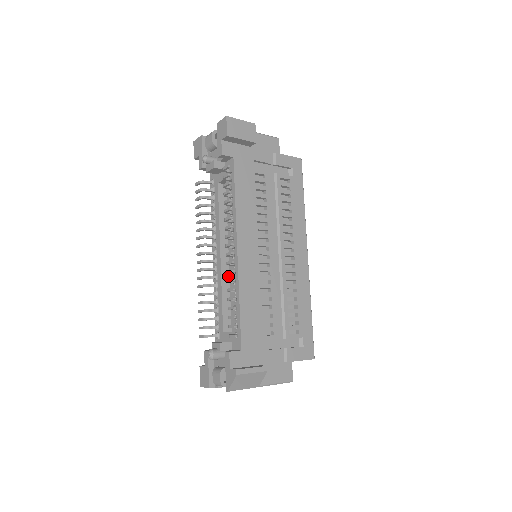
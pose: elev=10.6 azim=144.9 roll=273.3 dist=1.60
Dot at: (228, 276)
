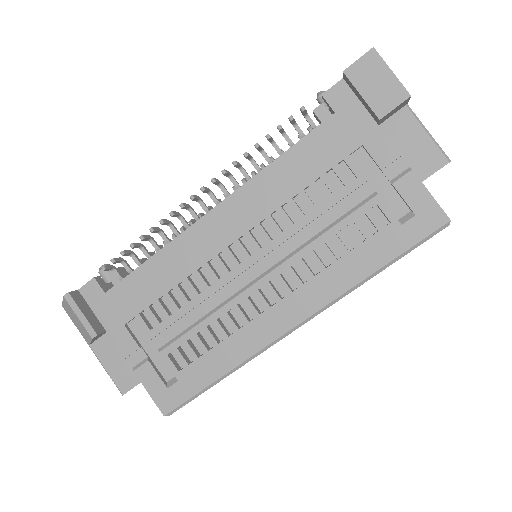
Dot at: occluded
